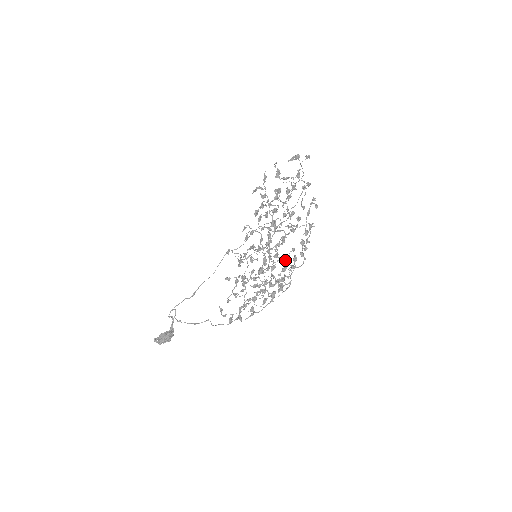
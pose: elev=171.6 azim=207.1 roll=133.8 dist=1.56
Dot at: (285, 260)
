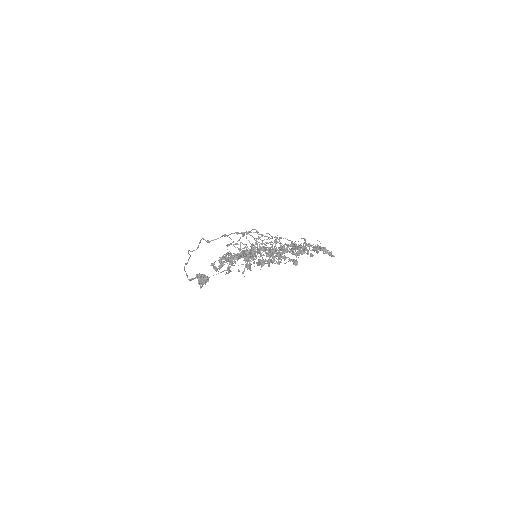
Dot at: occluded
